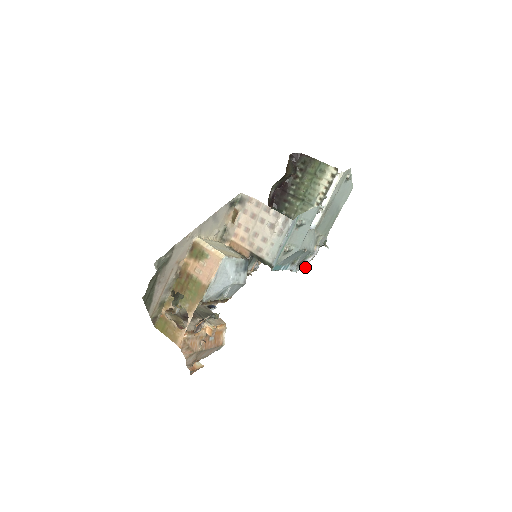
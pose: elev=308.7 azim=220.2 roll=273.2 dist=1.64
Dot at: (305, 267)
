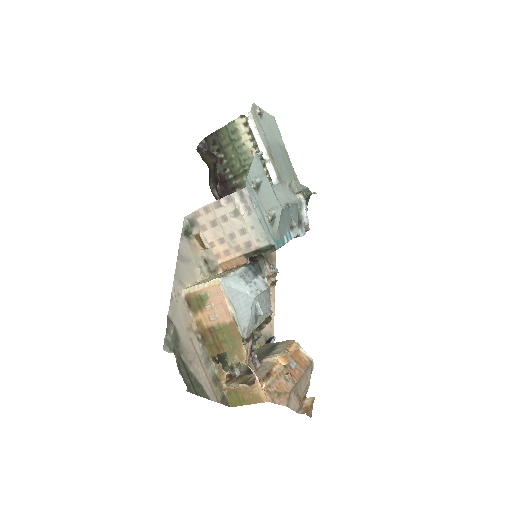
Dot at: (308, 222)
